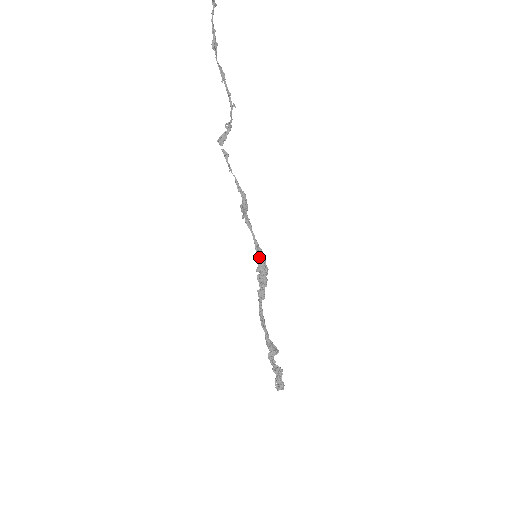
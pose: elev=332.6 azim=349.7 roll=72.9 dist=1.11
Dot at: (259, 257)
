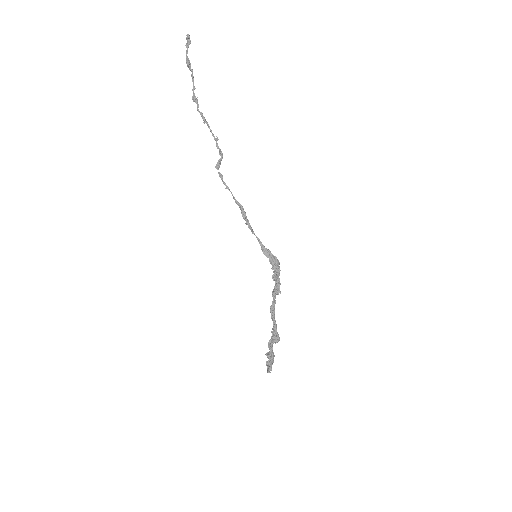
Dot at: (267, 257)
